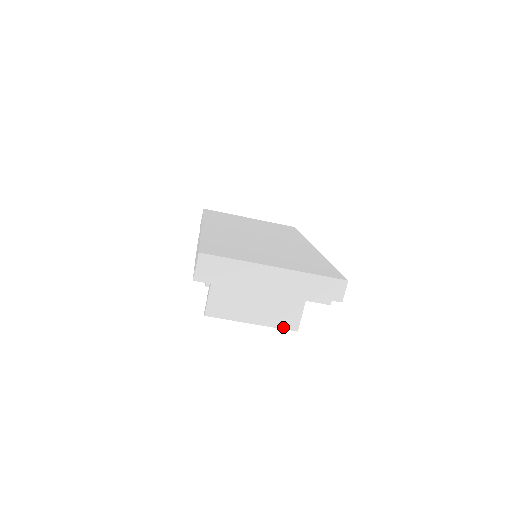
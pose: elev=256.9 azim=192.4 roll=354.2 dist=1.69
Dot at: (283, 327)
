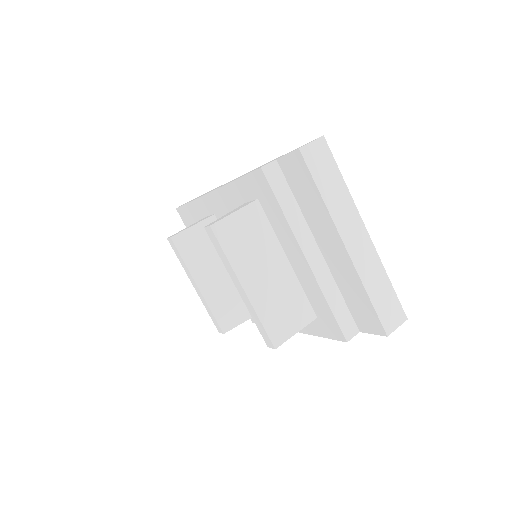
Dot at: (267, 328)
